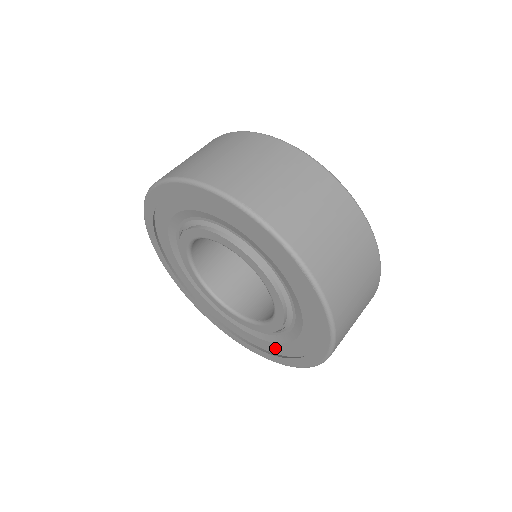
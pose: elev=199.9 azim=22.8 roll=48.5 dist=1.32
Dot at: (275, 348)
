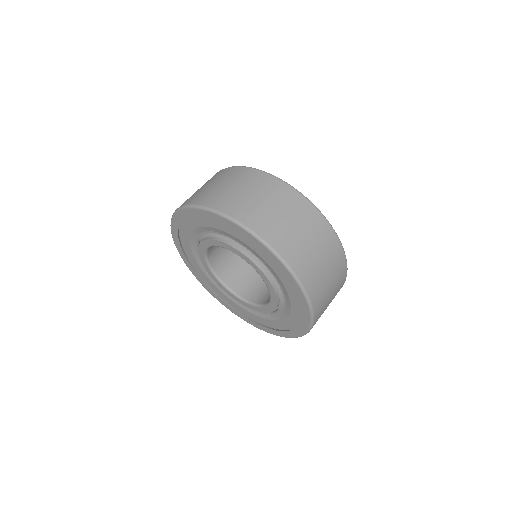
Dot at: (252, 316)
